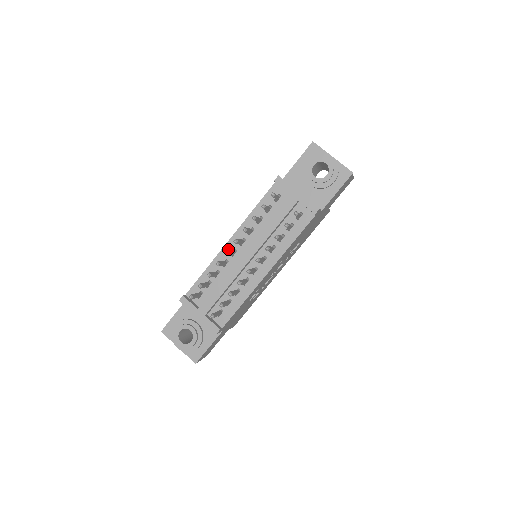
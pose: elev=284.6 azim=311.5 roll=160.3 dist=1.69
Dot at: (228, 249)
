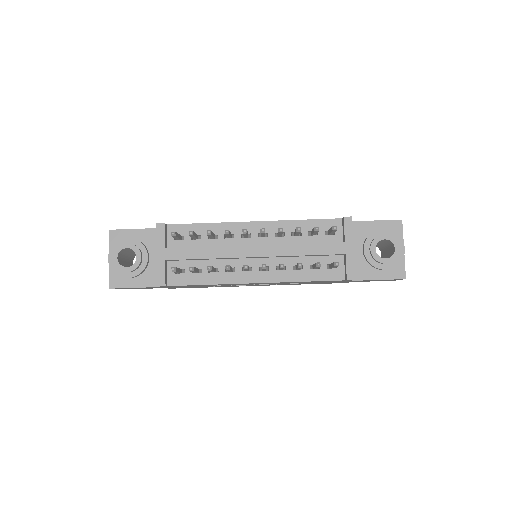
Dot at: (245, 228)
